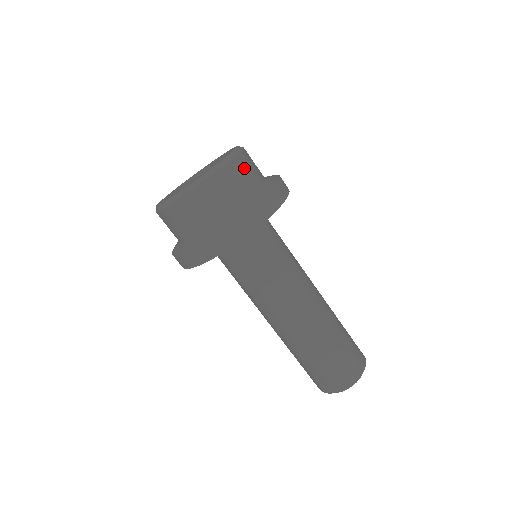
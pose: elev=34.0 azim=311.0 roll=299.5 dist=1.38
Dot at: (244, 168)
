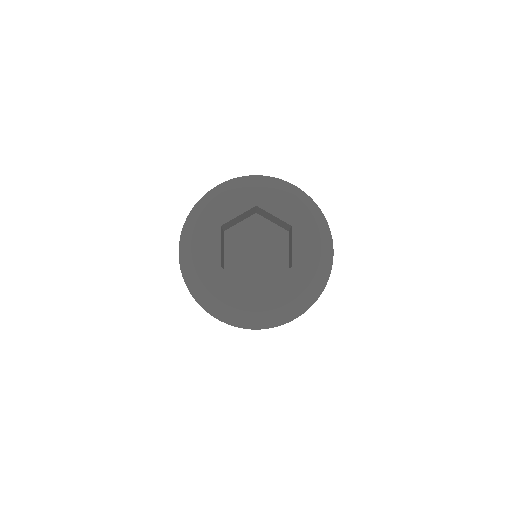
Dot at: occluded
